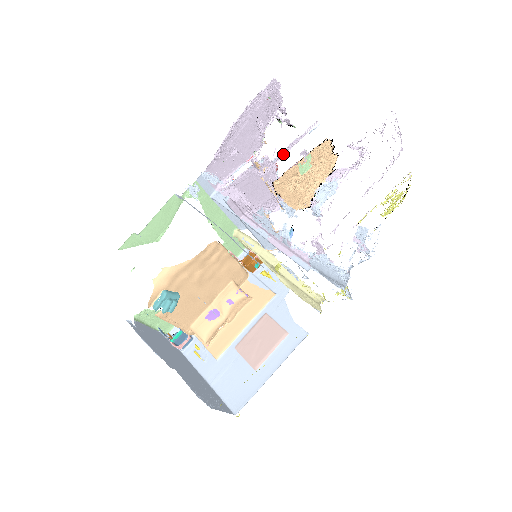
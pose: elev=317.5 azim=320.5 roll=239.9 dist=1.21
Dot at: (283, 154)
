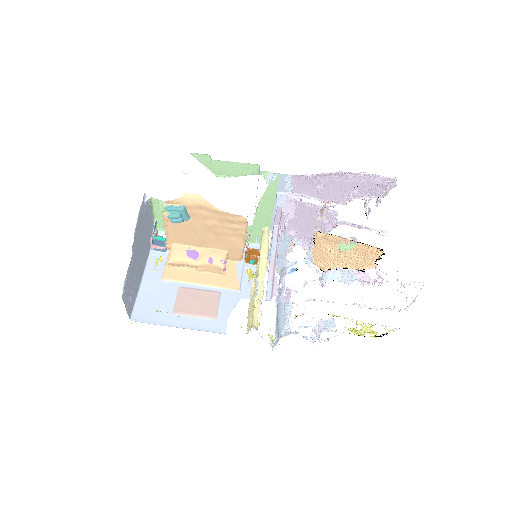
Dot at: (345, 224)
